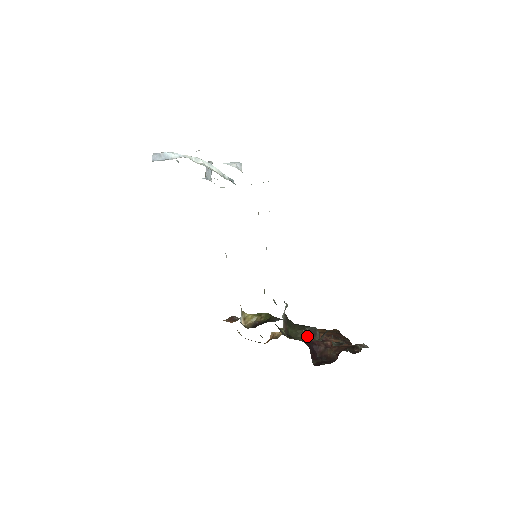
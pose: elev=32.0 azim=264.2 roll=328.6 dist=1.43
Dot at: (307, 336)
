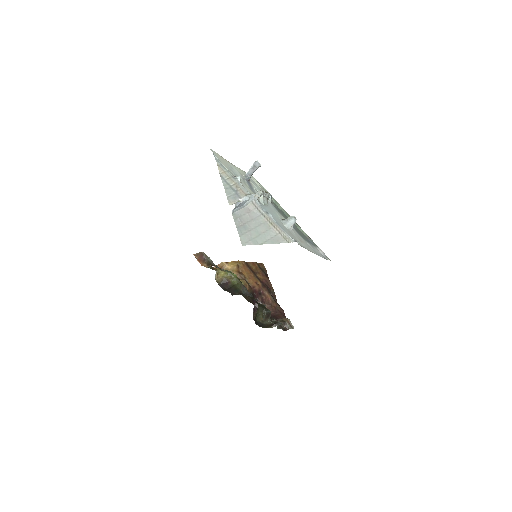
Dot at: (264, 317)
